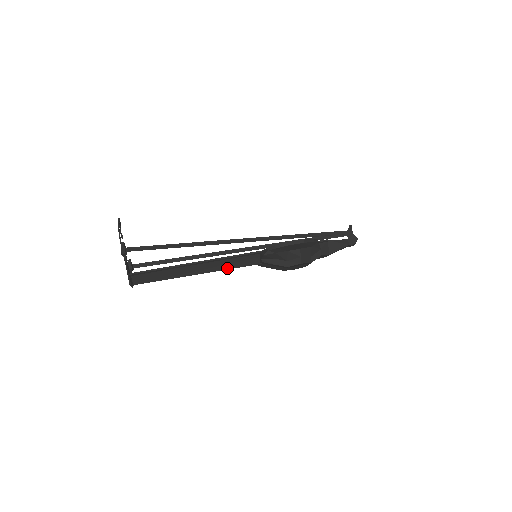
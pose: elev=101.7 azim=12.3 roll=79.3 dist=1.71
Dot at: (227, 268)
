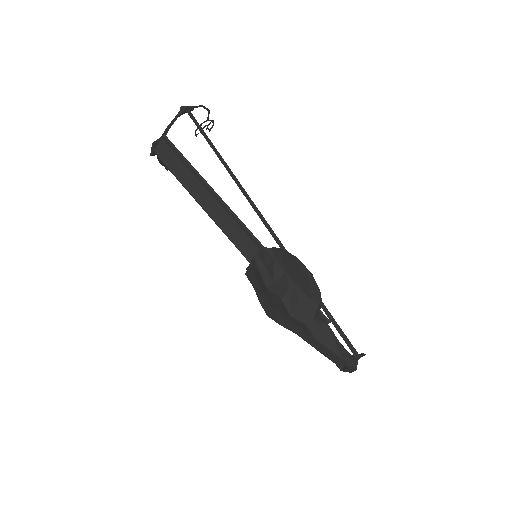
Dot at: (224, 229)
